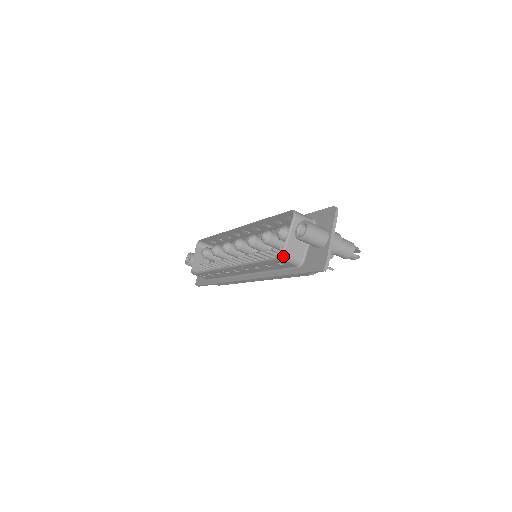
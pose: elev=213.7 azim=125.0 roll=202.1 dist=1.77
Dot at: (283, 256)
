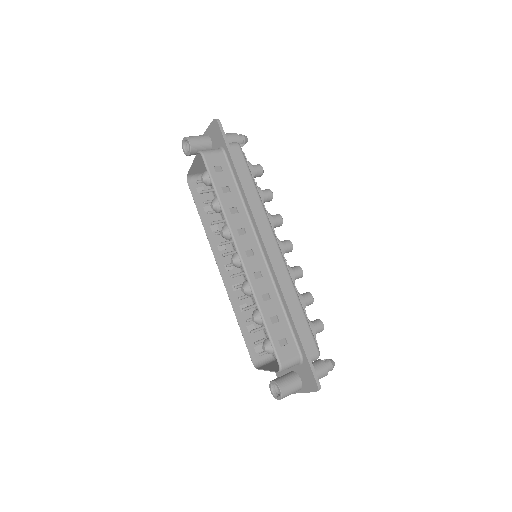
Dot at: (257, 367)
